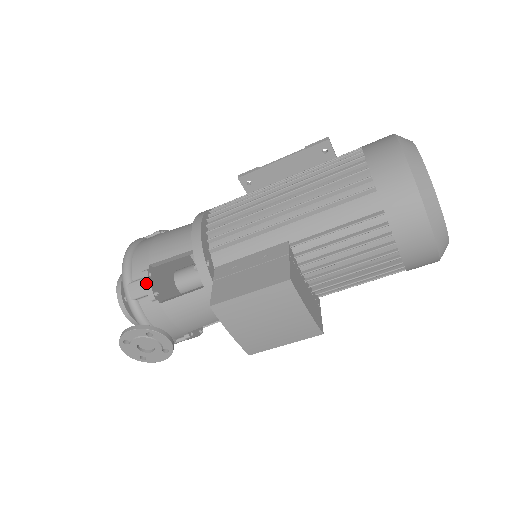
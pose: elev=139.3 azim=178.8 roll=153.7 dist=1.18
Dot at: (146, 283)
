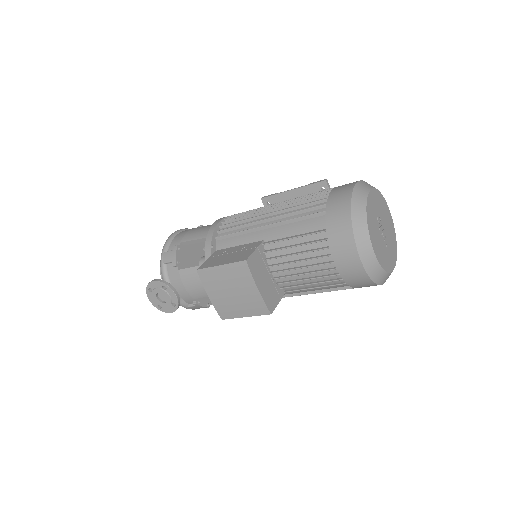
Dot at: (174, 253)
